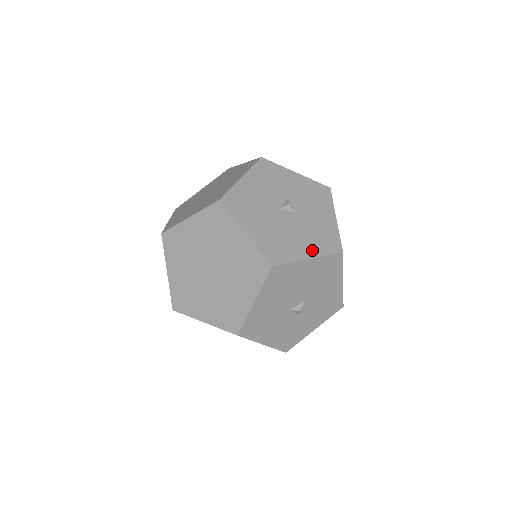
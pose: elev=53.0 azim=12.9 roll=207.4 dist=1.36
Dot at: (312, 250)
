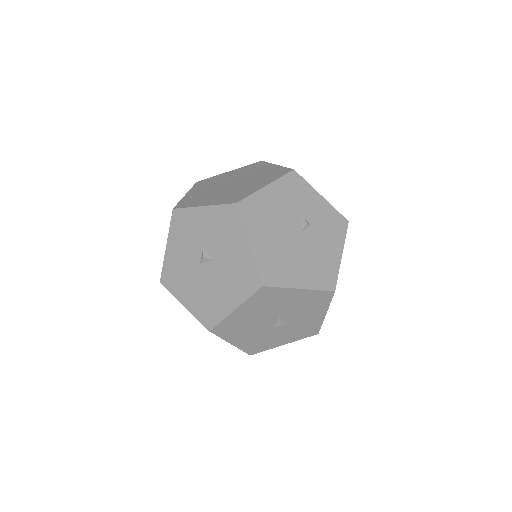
Dot at: (235, 298)
